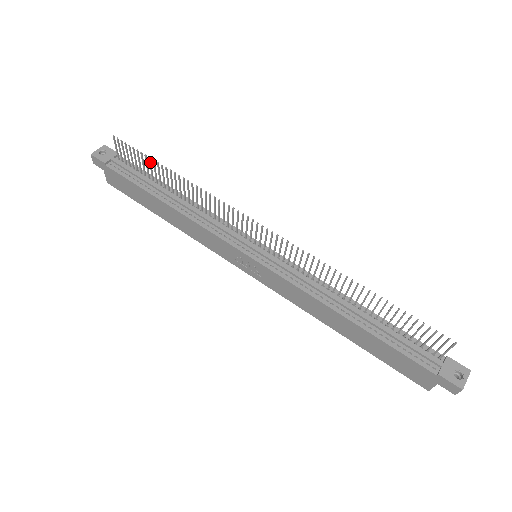
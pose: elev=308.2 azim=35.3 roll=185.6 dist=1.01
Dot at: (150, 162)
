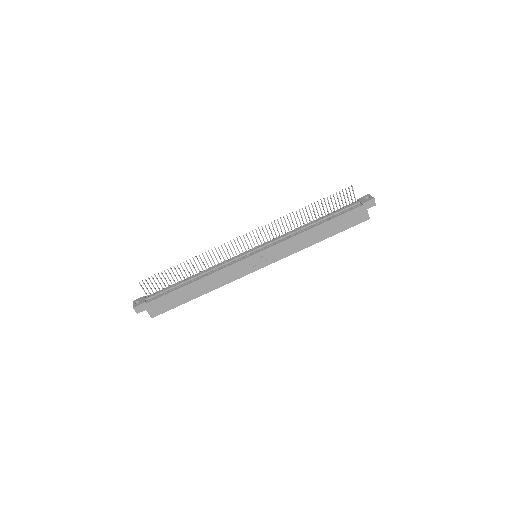
Dot at: (169, 272)
